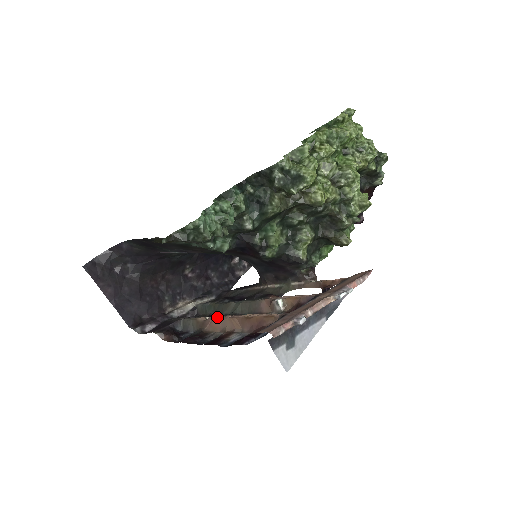
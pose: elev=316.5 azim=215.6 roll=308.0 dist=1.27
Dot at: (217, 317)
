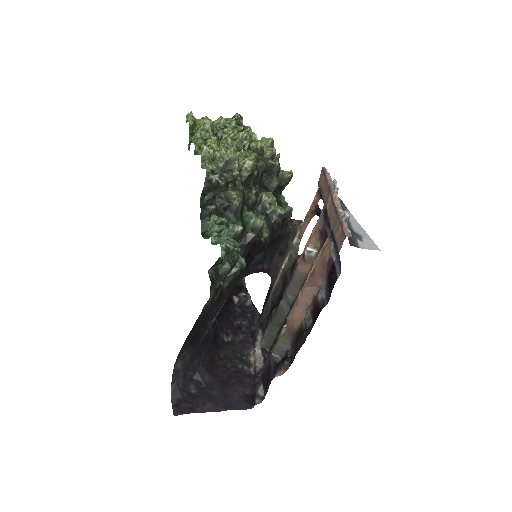
Dot at: (292, 310)
